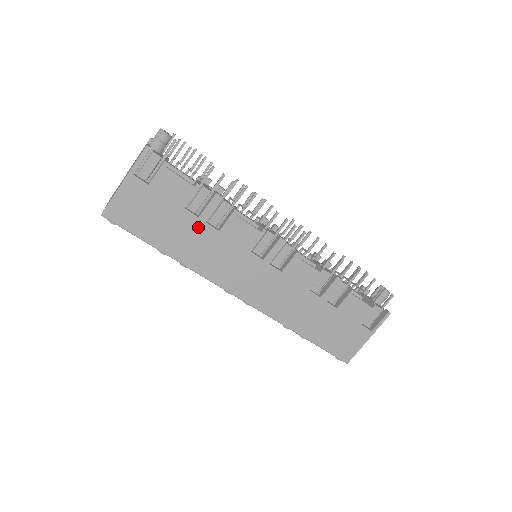
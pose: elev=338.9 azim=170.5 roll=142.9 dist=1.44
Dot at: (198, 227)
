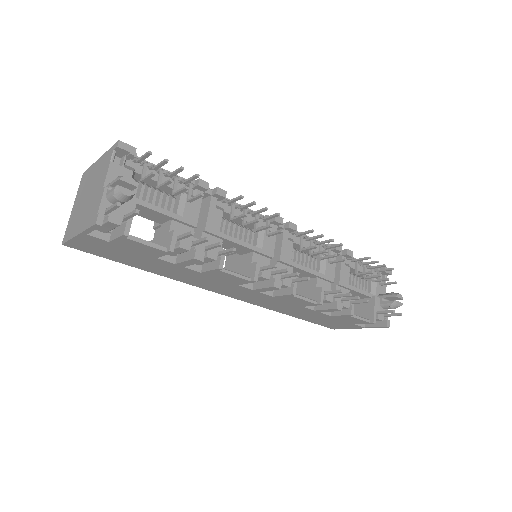
Dot at: (176, 267)
